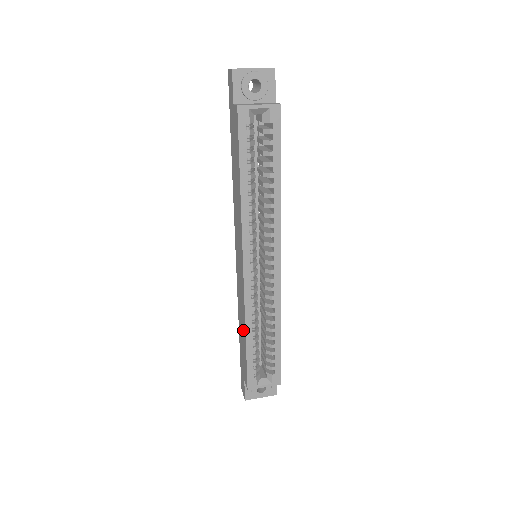
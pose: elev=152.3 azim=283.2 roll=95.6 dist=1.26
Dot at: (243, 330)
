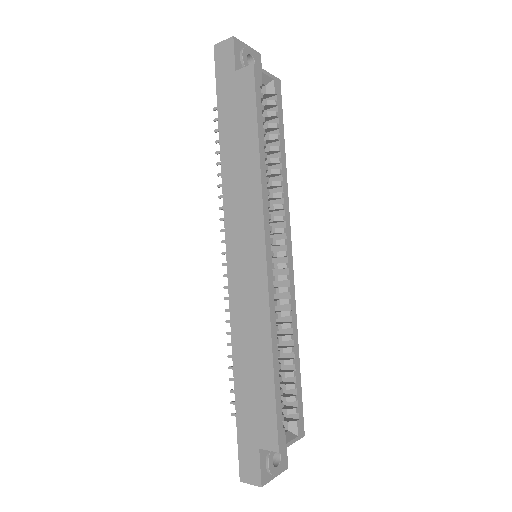
Dot at: (260, 357)
